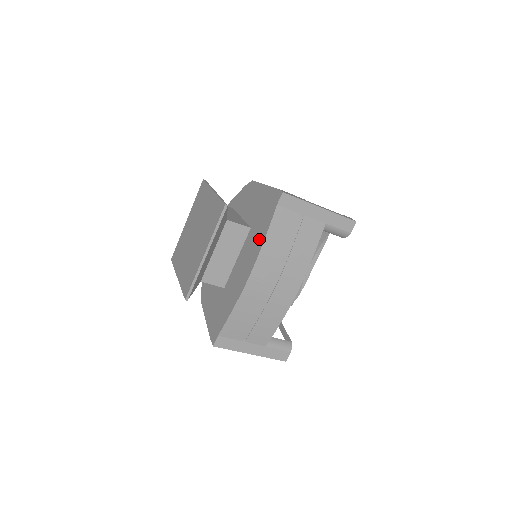
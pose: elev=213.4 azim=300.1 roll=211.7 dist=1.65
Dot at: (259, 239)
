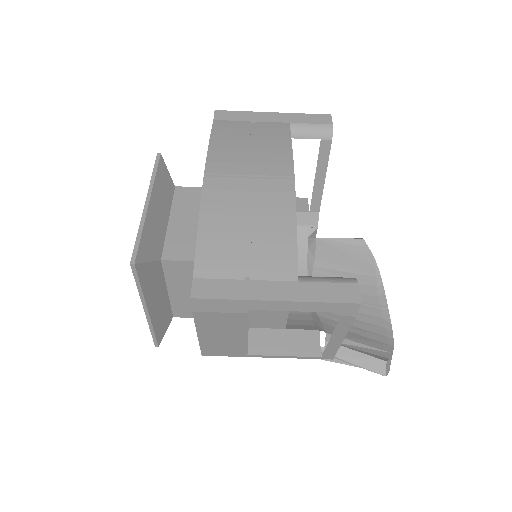
Dot at: occluded
